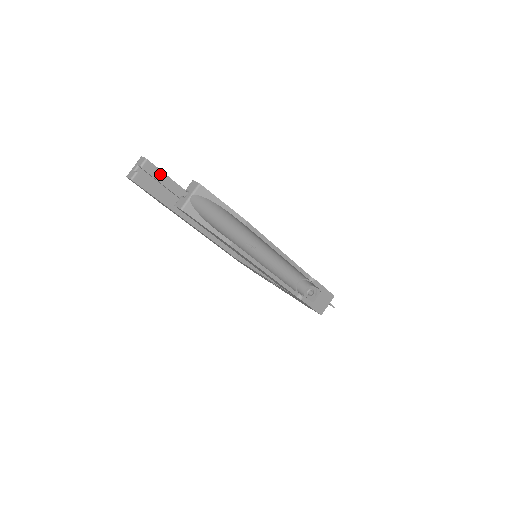
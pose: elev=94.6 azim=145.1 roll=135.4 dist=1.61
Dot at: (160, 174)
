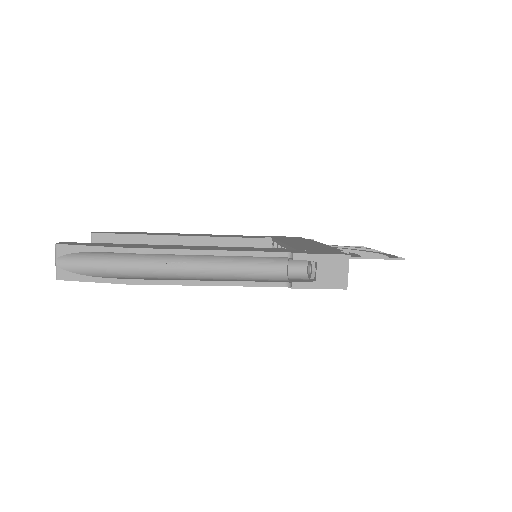
Dot at: (114, 237)
